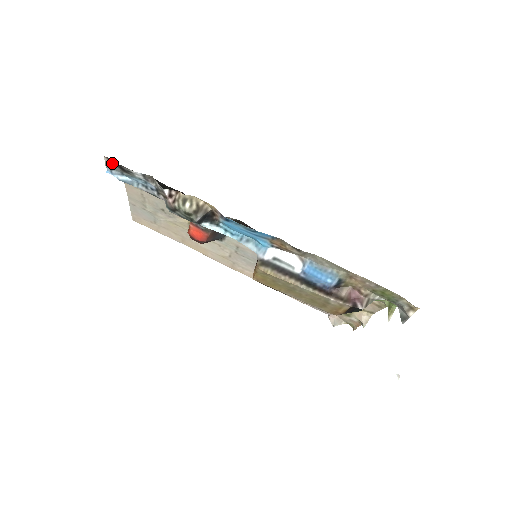
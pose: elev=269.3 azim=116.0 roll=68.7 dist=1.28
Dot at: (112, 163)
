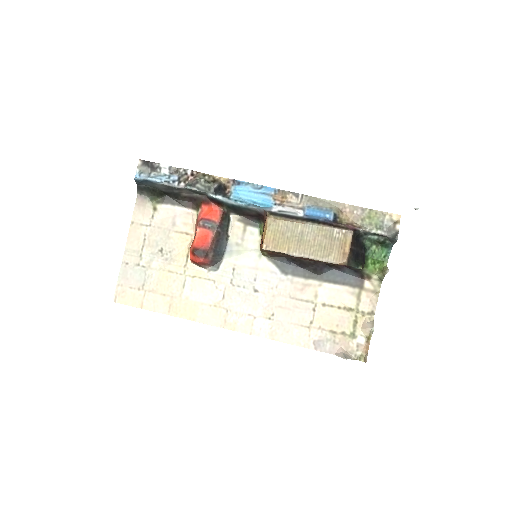
Dot at: (144, 166)
